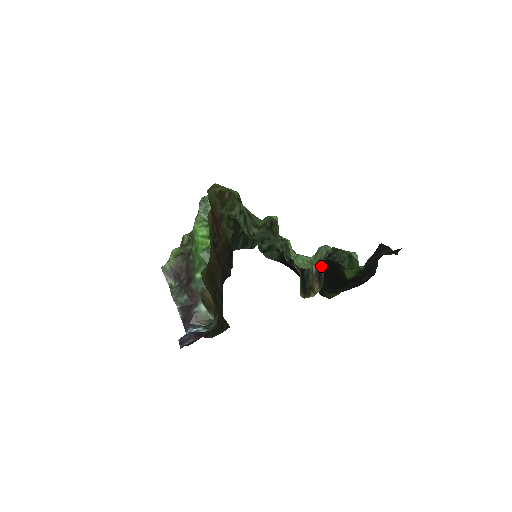
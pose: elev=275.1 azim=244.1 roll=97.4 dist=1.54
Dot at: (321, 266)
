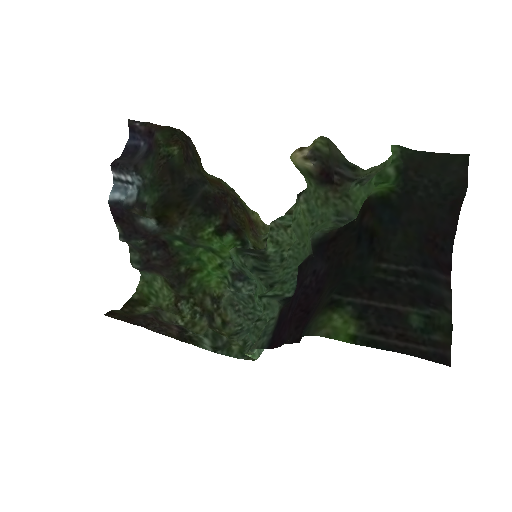
Dot at: (338, 177)
